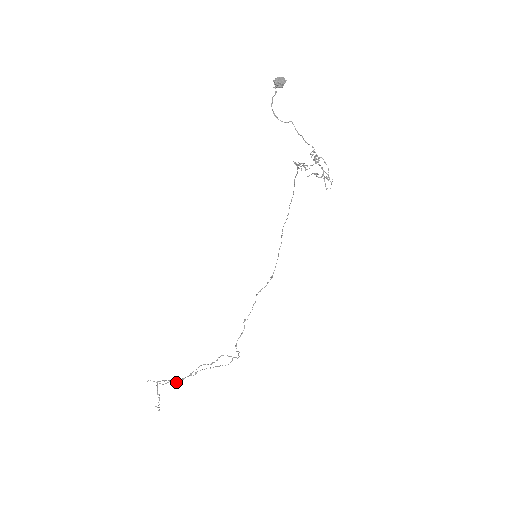
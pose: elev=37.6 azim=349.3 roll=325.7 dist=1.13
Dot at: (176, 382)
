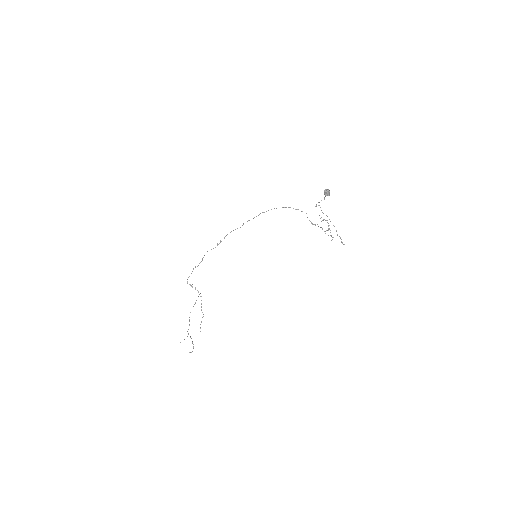
Dot at: occluded
